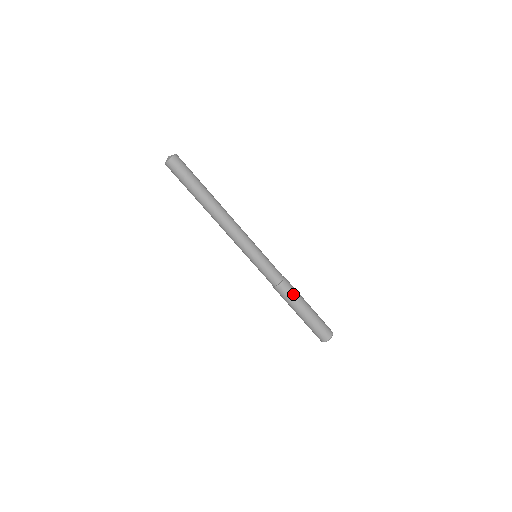
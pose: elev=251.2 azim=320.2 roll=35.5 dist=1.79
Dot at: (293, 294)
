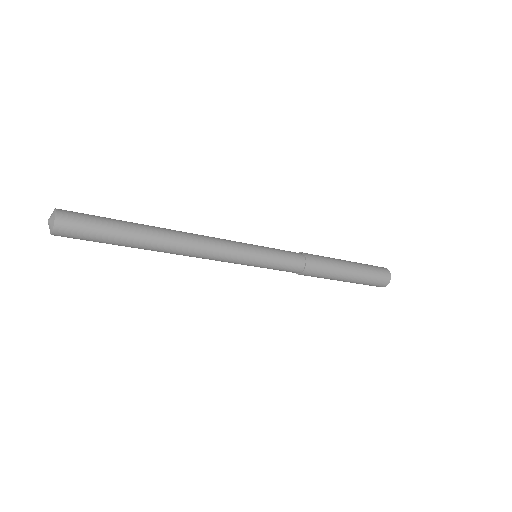
Dot at: (321, 277)
